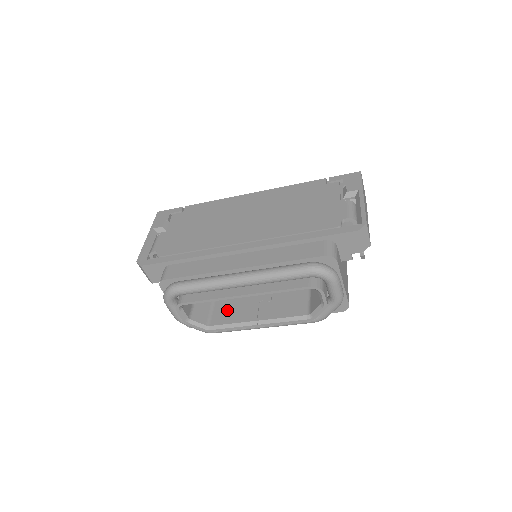
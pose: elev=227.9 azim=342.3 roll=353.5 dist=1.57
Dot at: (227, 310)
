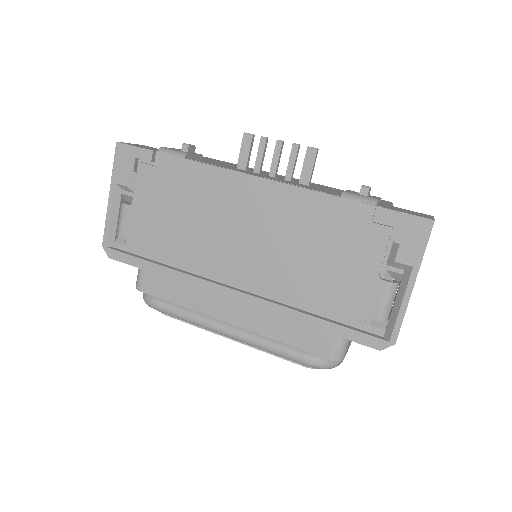
Dot at: occluded
